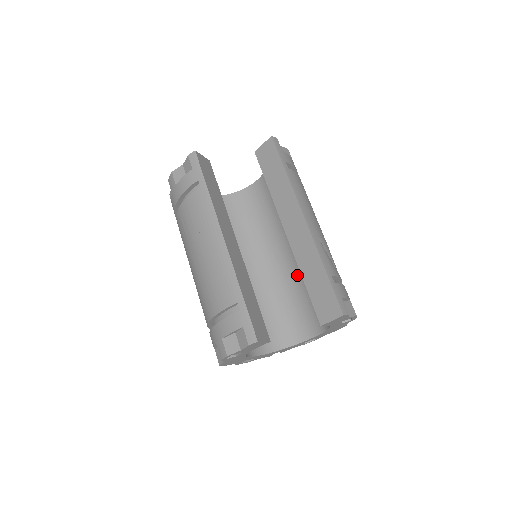
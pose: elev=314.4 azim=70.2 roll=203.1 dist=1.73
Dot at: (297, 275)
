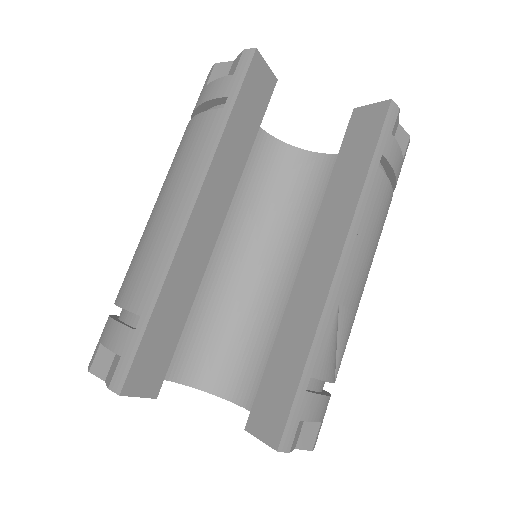
Dot at: occluded
